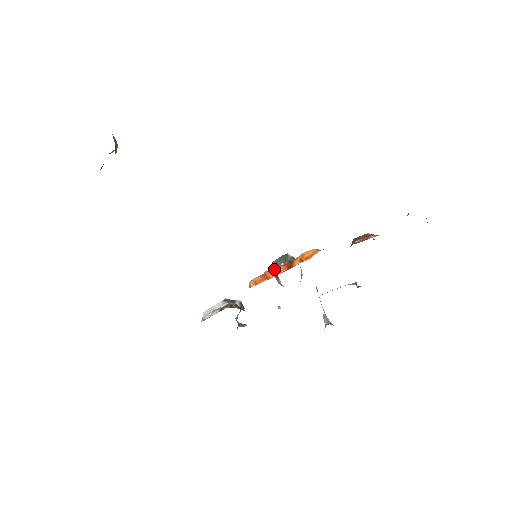
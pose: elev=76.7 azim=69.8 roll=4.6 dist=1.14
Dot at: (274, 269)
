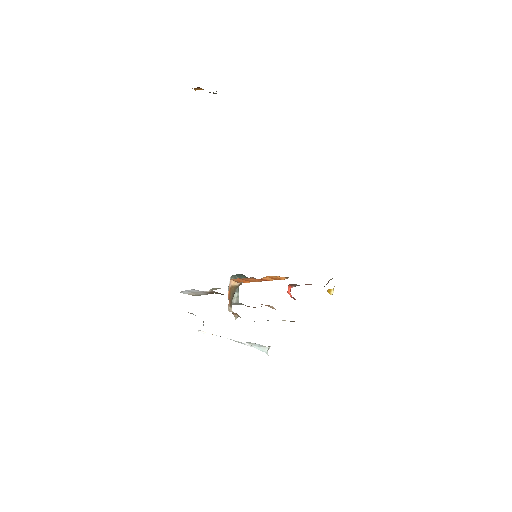
Dot at: (248, 278)
